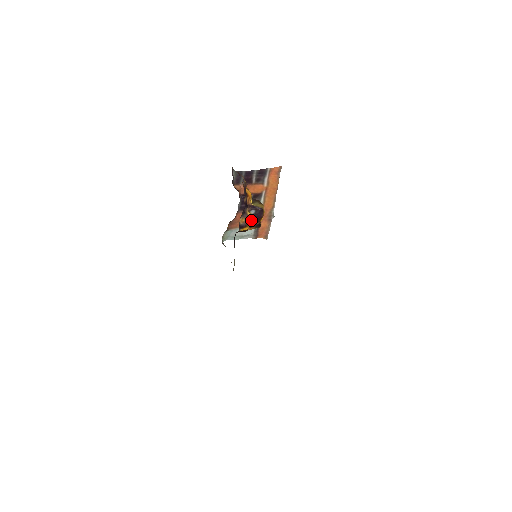
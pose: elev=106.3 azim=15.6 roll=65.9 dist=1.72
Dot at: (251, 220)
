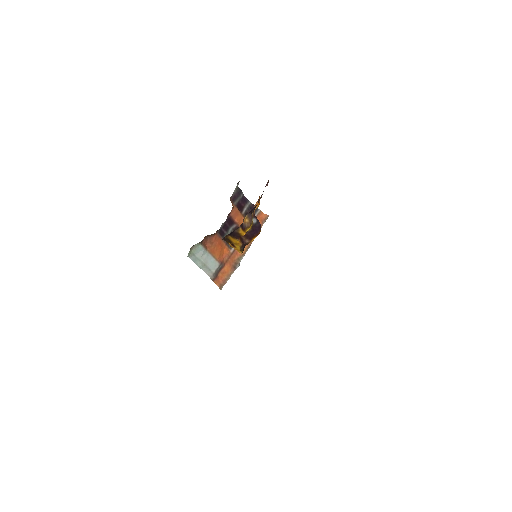
Dot at: (250, 228)
